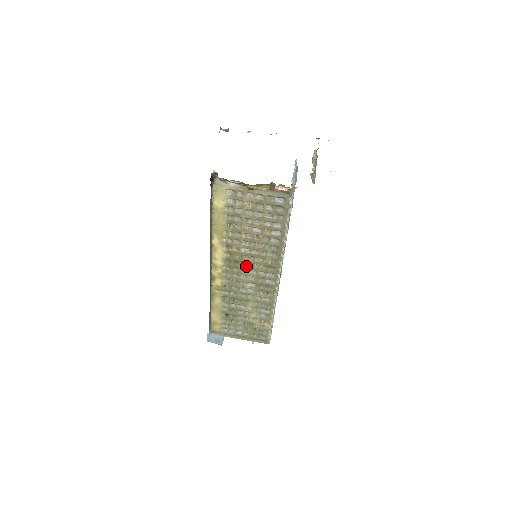
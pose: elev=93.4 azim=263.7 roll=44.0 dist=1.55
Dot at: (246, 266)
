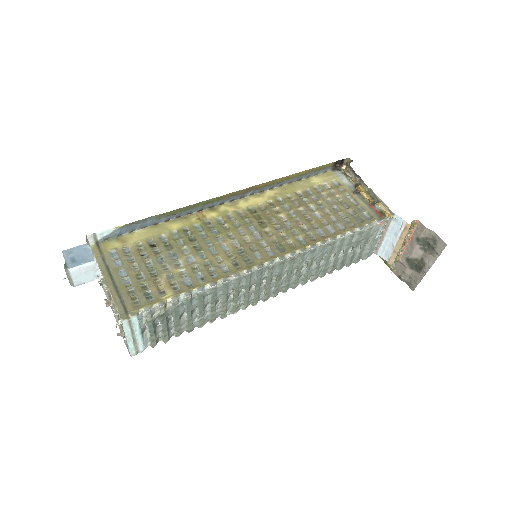
Dot at: (261, 227)
